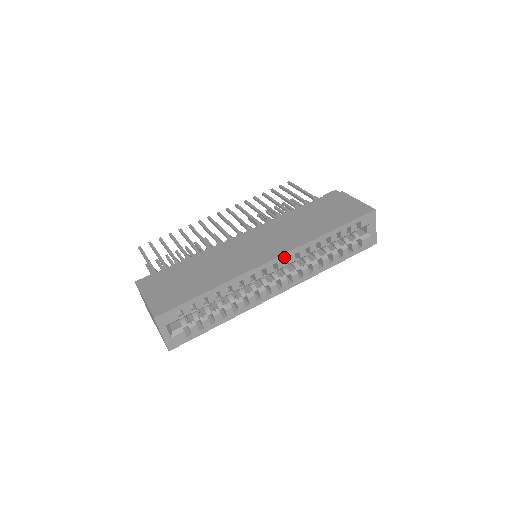
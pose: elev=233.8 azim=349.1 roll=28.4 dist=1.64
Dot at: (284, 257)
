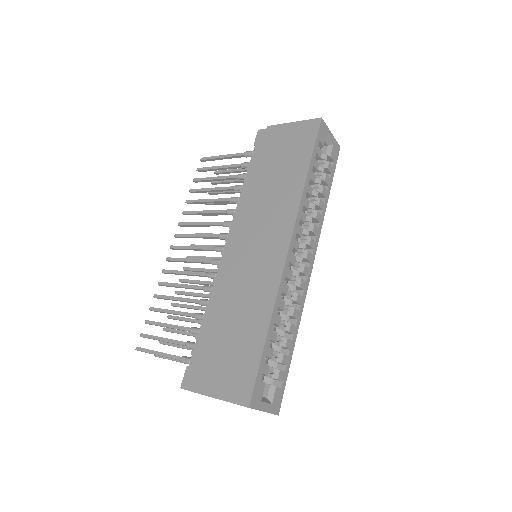
Dot at: (294, 236)
